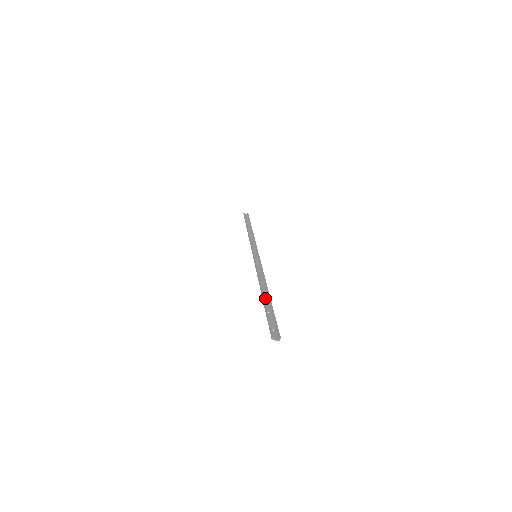
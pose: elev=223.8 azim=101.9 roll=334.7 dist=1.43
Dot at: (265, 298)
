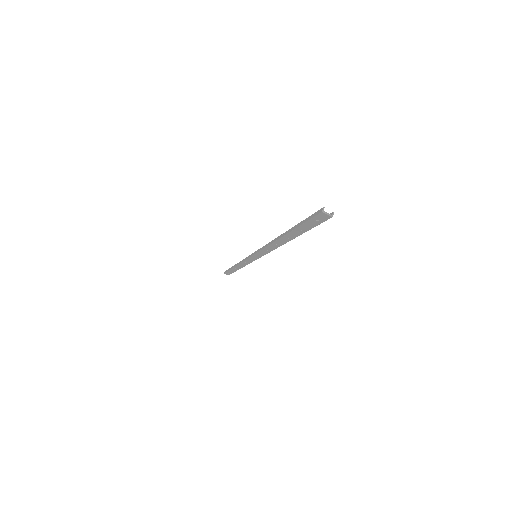
Dot at: (288, 235)
